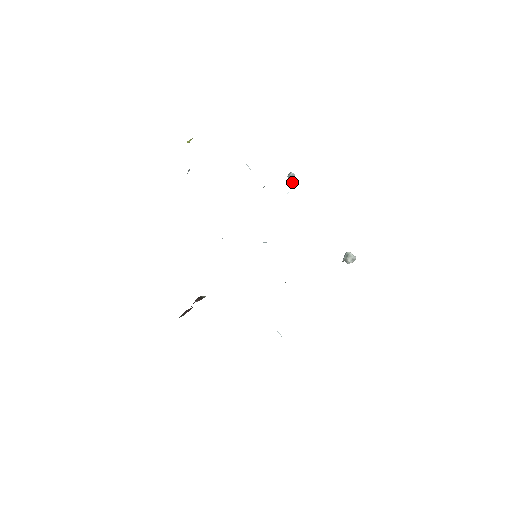
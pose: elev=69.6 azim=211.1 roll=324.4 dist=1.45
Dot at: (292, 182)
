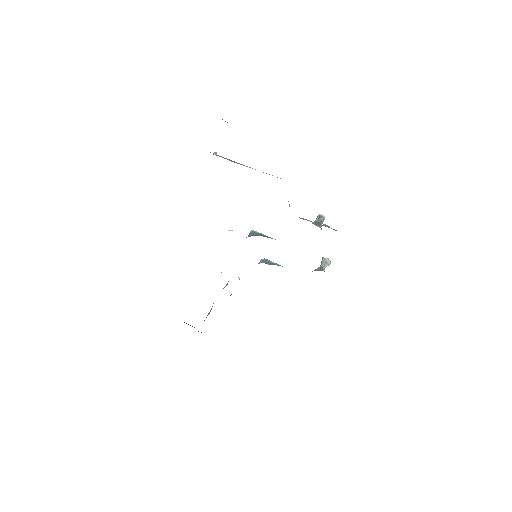
Dot at: occluded
